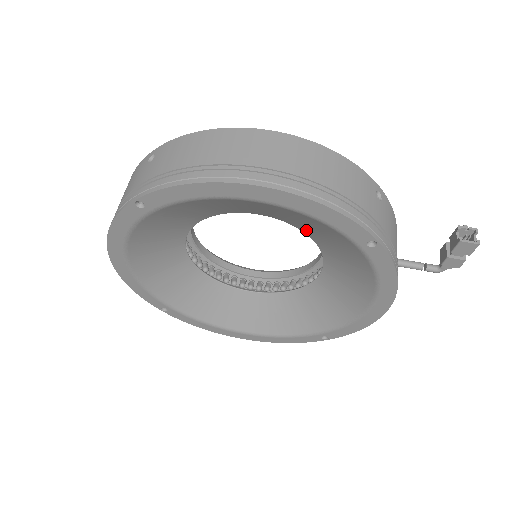
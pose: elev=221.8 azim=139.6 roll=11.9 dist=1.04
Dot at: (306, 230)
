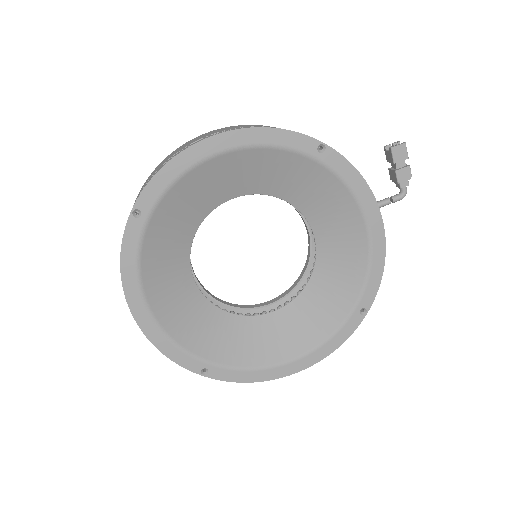
Dot at: (276, 189)
